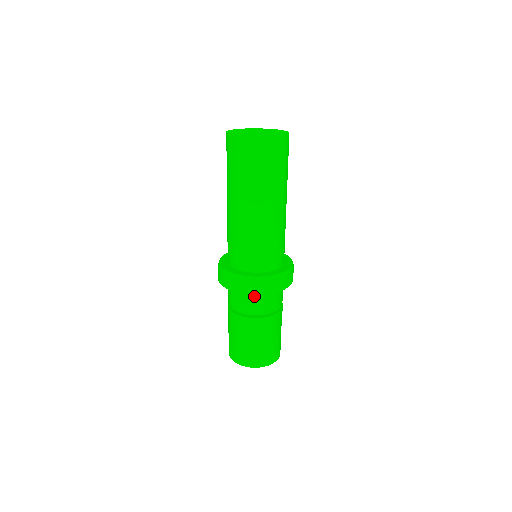
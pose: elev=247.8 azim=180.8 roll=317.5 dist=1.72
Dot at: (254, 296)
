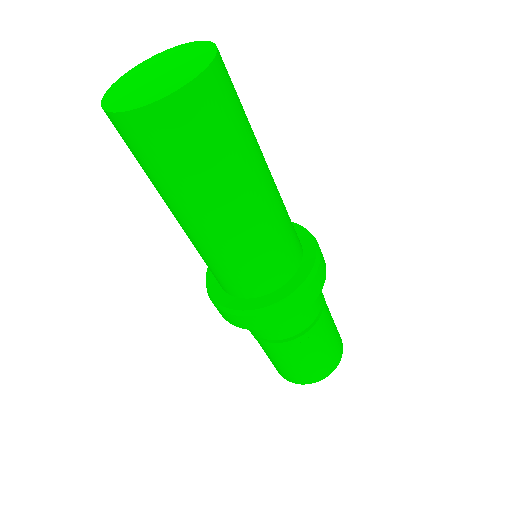
Dot at: occluded
